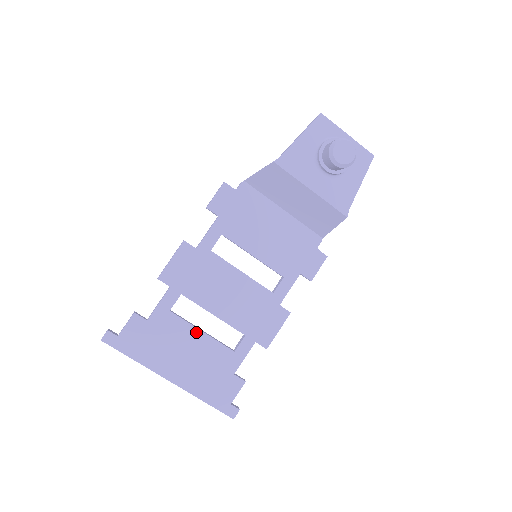
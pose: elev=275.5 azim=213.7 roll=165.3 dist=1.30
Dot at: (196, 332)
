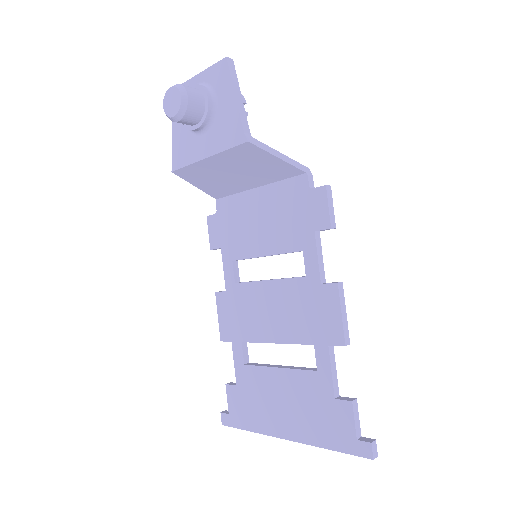
Dot at: (274, 372)
